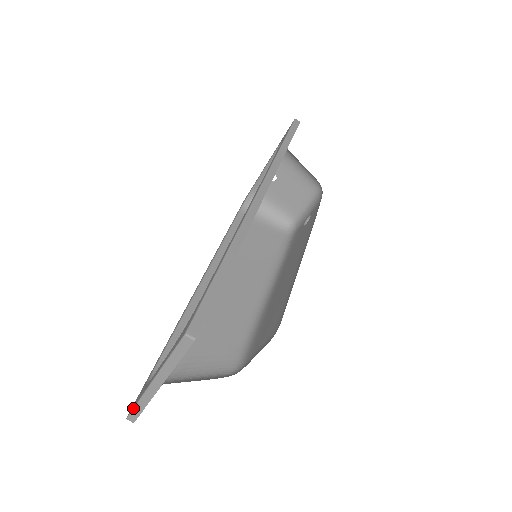
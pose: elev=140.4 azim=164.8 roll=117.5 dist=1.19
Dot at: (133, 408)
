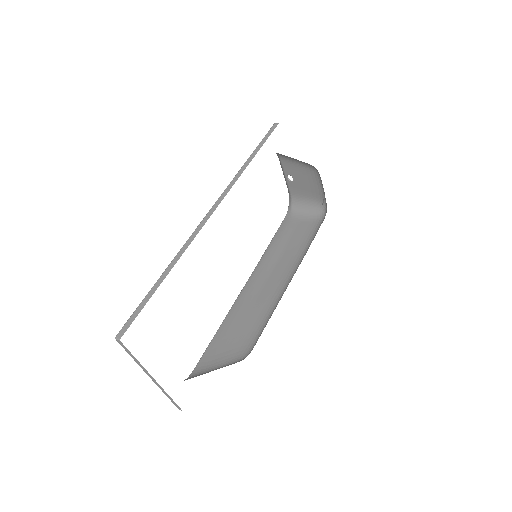
Dot at: (170, 399)
